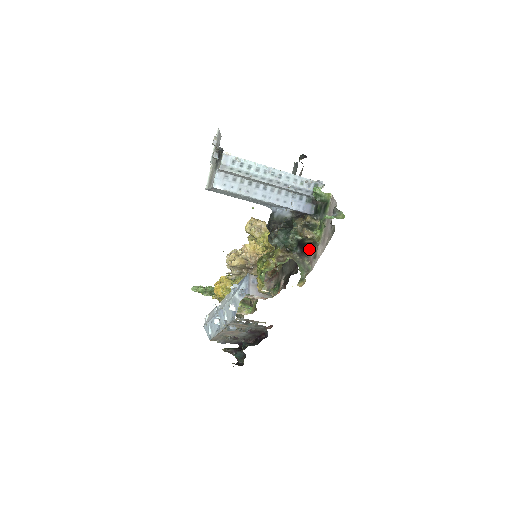
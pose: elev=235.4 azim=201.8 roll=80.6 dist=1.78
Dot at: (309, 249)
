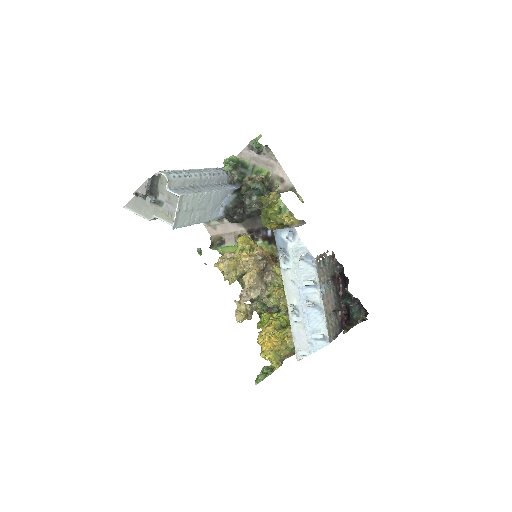
Dot at: occluded
